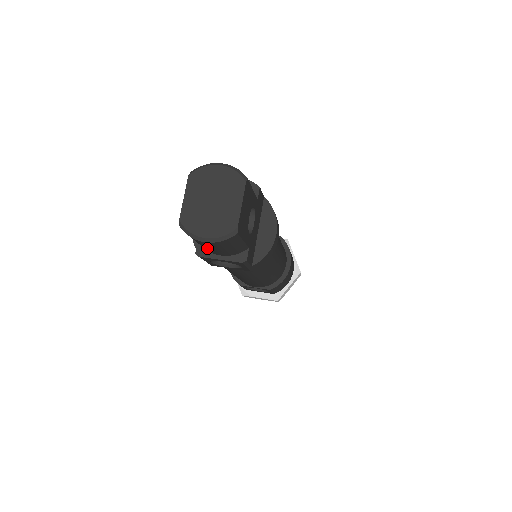
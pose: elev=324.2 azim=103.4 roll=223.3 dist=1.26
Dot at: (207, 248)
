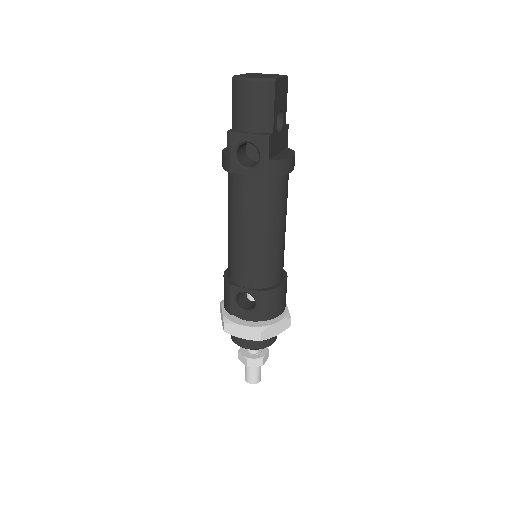
Dot at: (243, 110)
